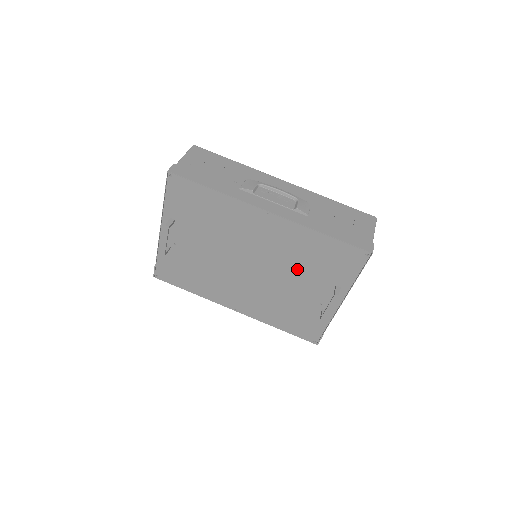
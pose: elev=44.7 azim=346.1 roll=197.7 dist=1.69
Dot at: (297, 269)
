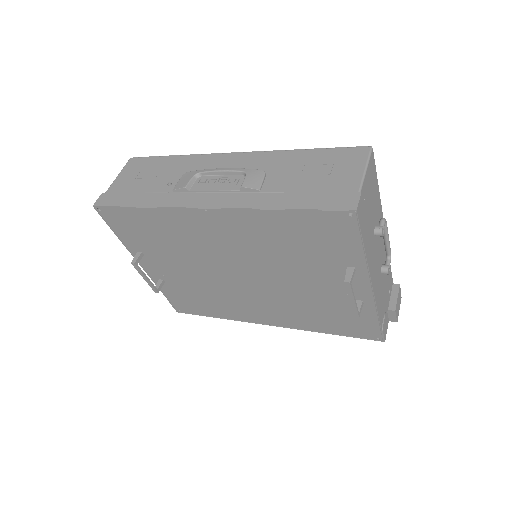
Dot at: (288, 262)
